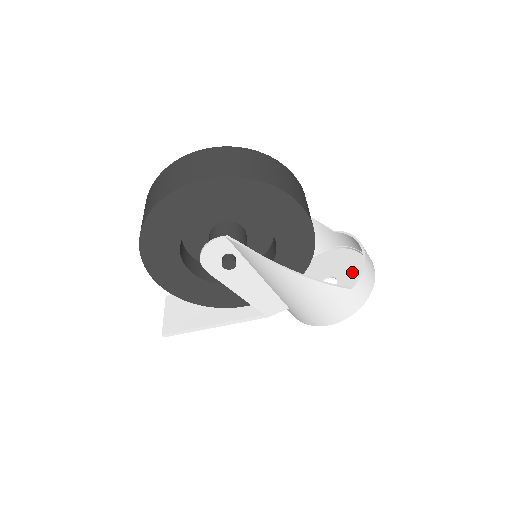
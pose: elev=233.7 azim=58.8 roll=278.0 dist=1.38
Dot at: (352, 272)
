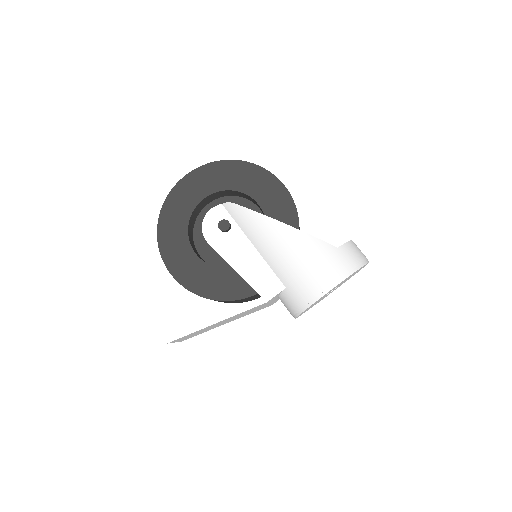
Dot at: occluded
